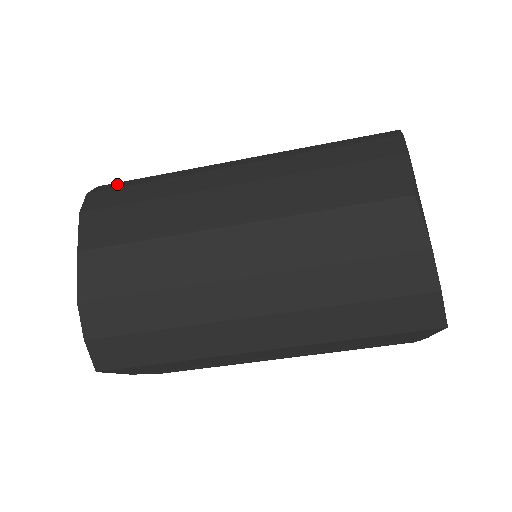
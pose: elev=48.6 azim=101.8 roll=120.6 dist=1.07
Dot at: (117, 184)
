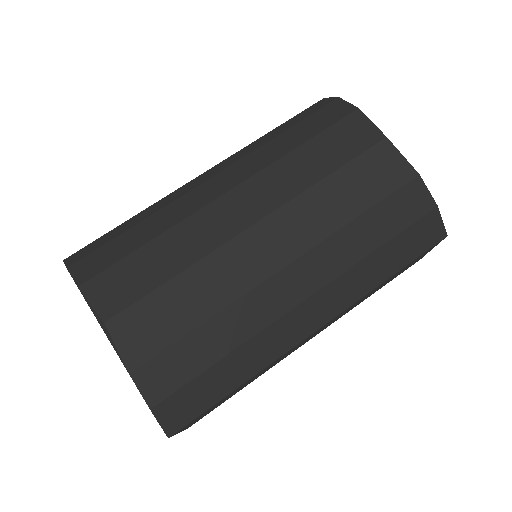
Dot at: (88, 247)
